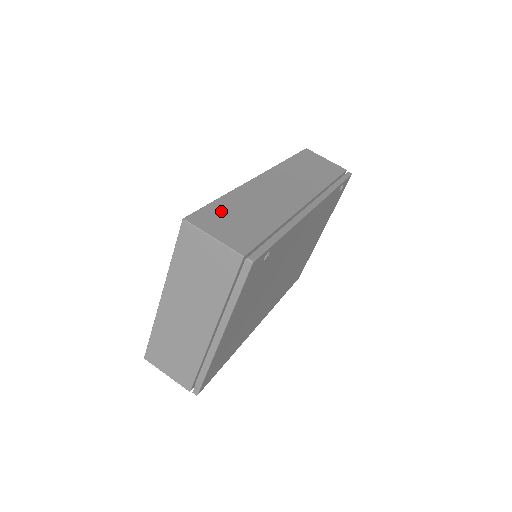
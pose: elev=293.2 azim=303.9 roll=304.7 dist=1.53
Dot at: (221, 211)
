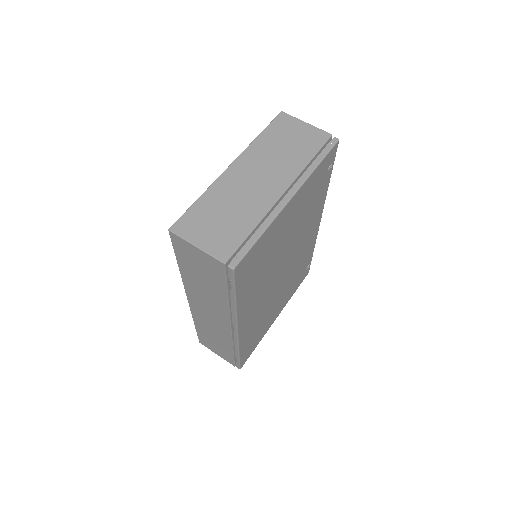
Dot at: occluded
